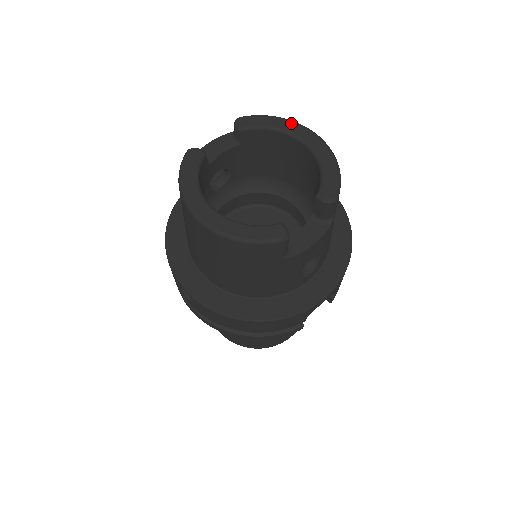
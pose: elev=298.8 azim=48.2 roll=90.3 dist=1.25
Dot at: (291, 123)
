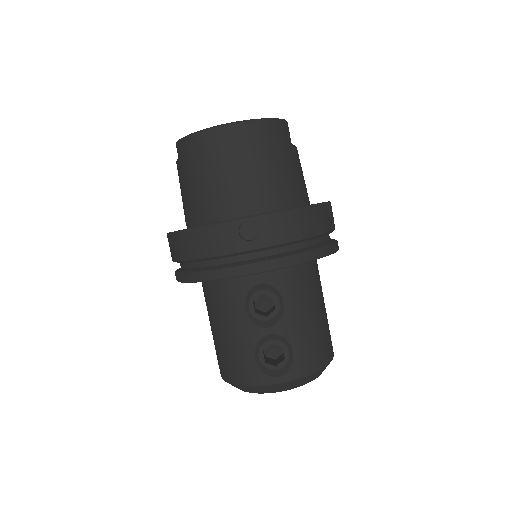
Dot at: occluded
